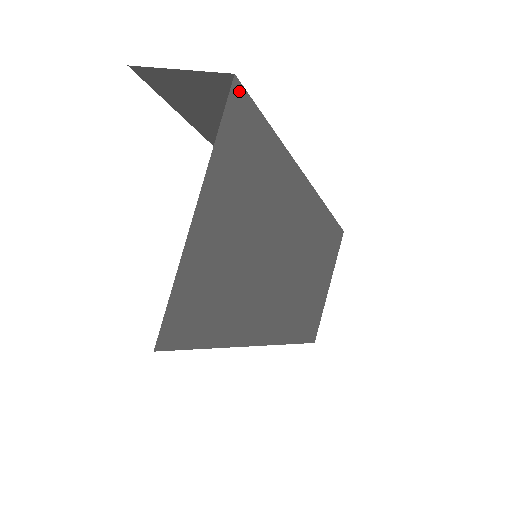
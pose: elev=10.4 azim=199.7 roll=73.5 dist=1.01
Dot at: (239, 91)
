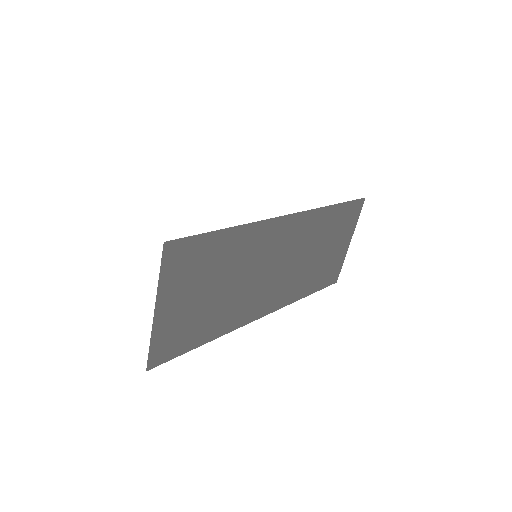
Dot at: (172, 244)
